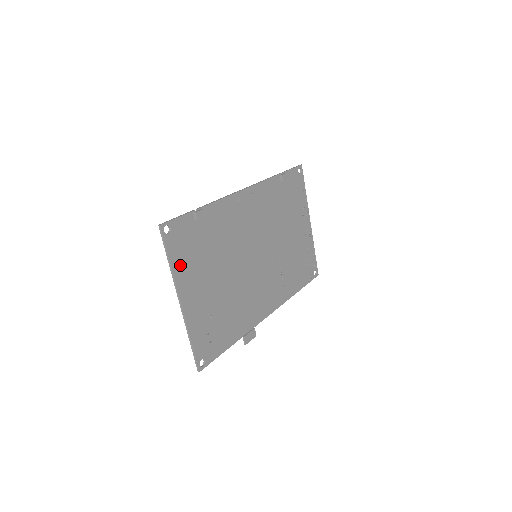
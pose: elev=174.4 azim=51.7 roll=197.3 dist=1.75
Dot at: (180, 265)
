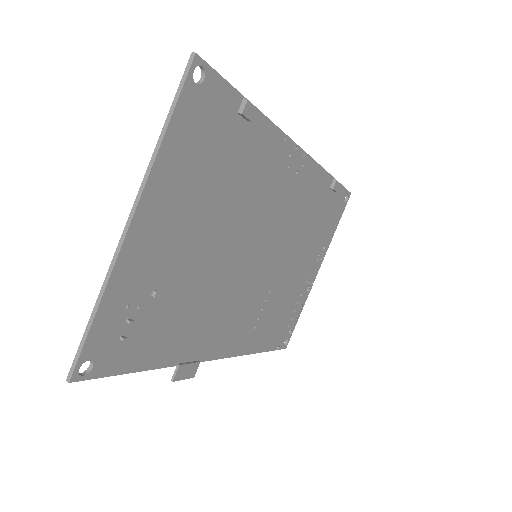
Dot at: (174, 156)
